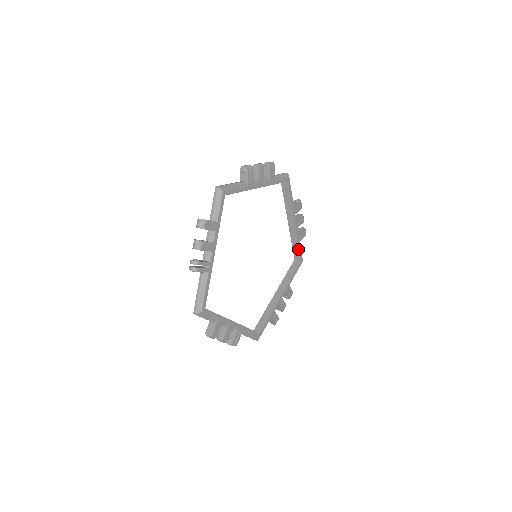
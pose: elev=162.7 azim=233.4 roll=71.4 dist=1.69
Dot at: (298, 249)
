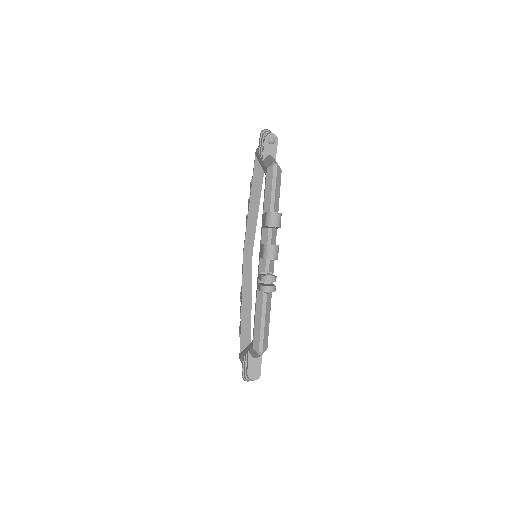
Dot at: (253, 240)
